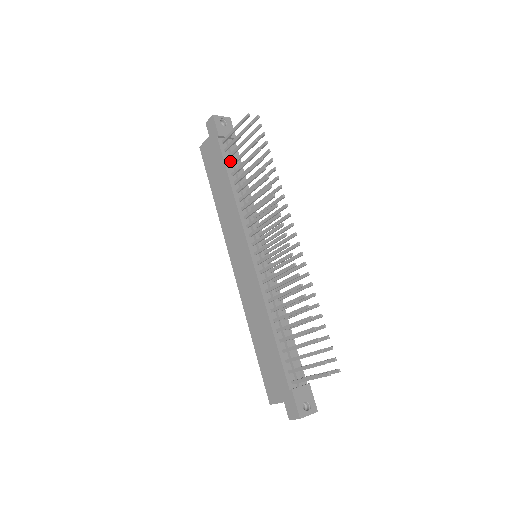
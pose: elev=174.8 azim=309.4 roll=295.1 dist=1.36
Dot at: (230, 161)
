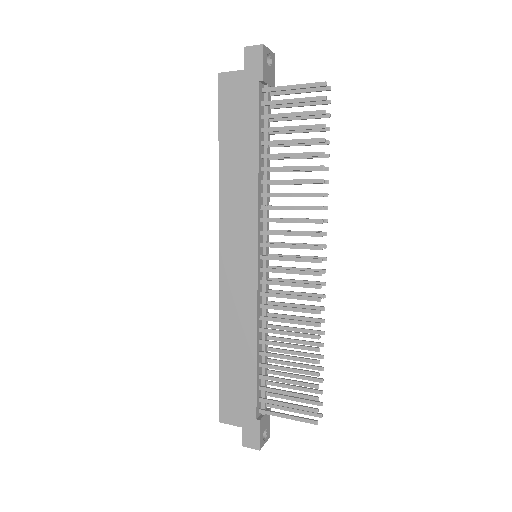
Dot at: (263, 121)
